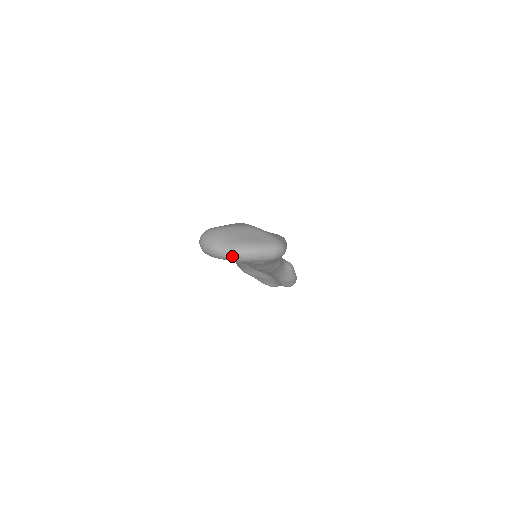
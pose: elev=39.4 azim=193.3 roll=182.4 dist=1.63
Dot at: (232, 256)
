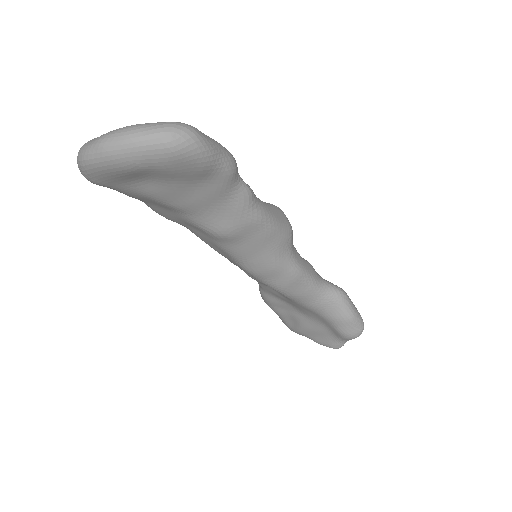
Dot at: (98, 151)
